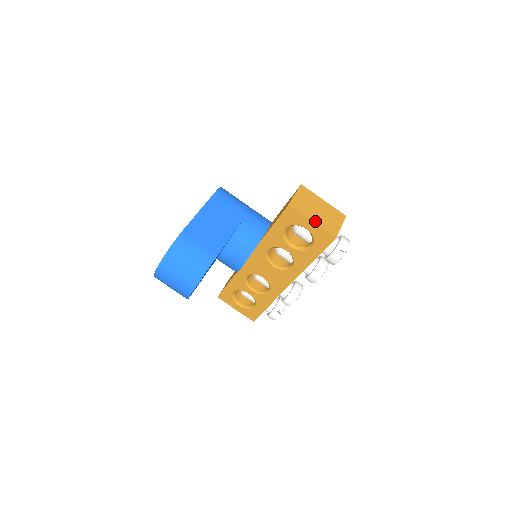
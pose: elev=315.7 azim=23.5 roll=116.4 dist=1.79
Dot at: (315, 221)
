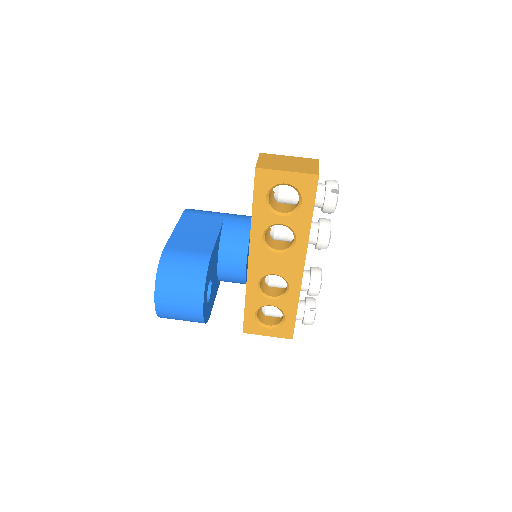
Dot at: (290, 170)
